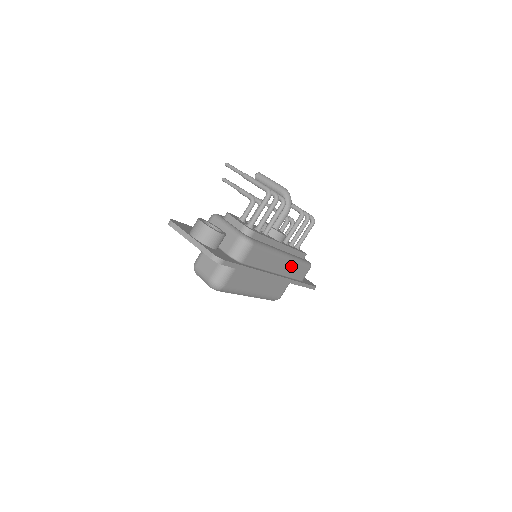
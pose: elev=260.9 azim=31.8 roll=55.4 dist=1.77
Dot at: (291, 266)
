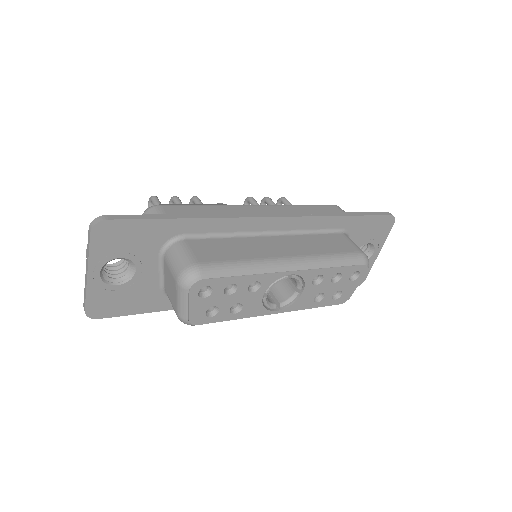
Dot at: (289, 210)
